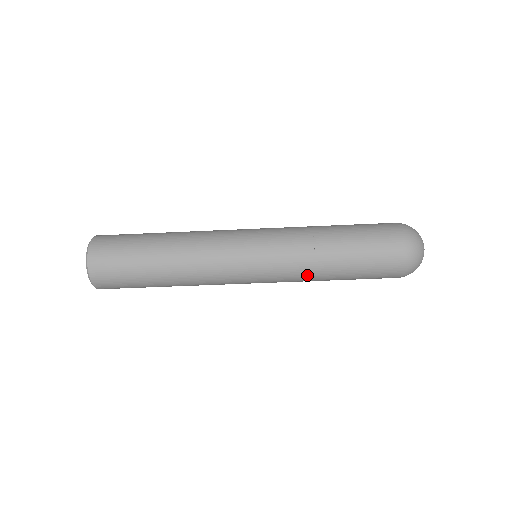
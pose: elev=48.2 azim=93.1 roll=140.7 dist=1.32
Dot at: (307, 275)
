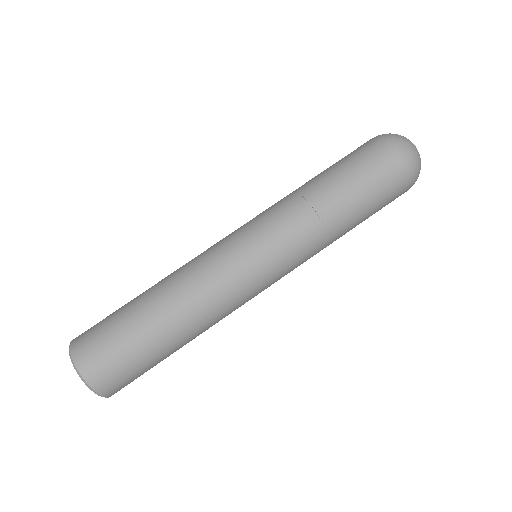
Dot at: (322, 244)
